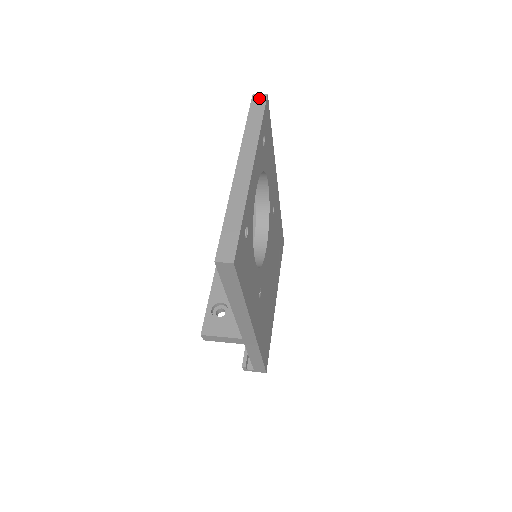
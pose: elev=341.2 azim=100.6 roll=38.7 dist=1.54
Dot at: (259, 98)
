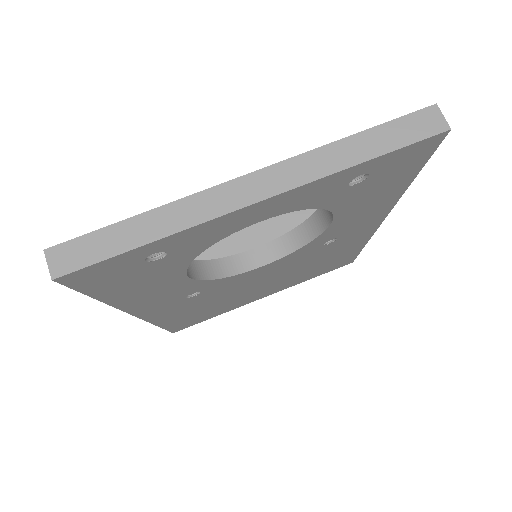
Dot at: (431, 120)
